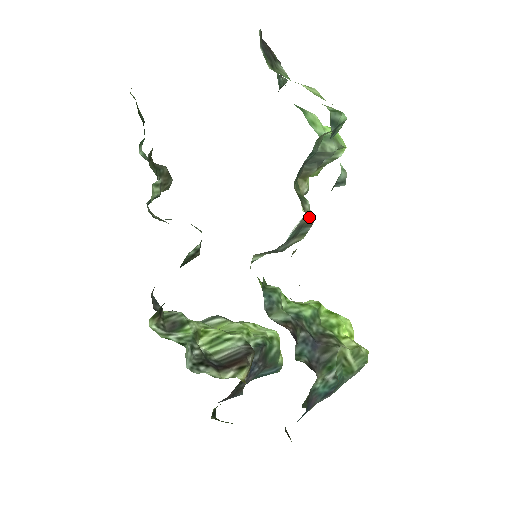
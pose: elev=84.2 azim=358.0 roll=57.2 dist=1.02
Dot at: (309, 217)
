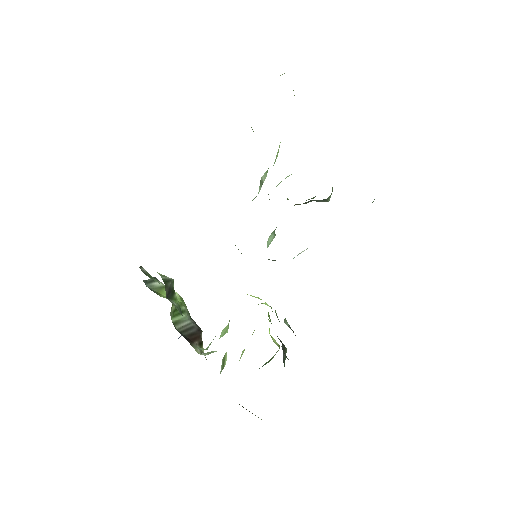
Dot at: occluded
